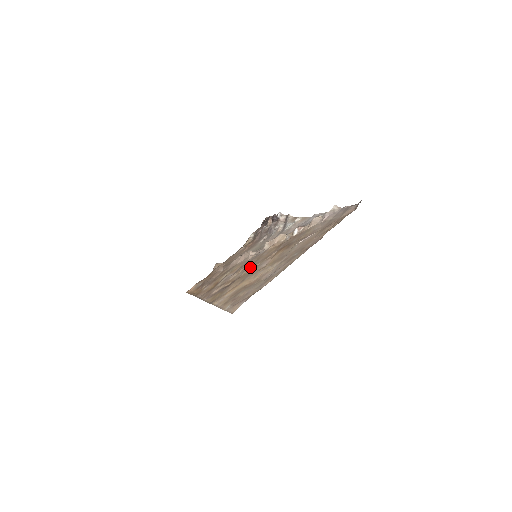
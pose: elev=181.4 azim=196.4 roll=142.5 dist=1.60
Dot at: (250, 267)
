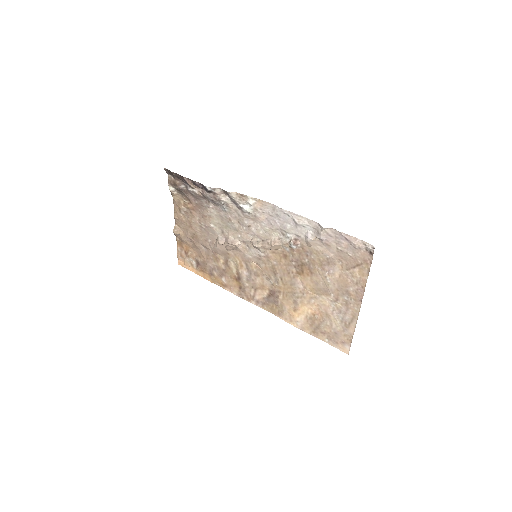
Dot at: (279, 282)
